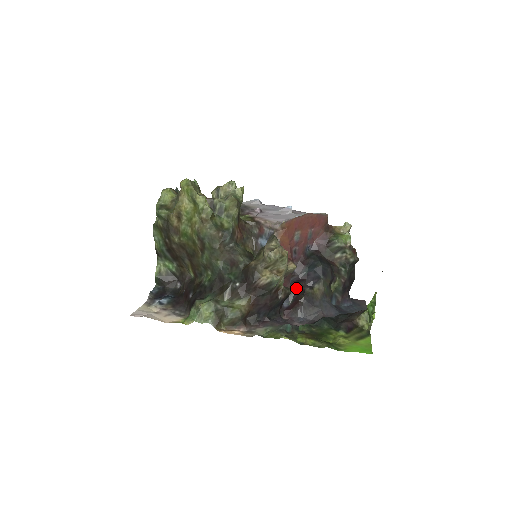
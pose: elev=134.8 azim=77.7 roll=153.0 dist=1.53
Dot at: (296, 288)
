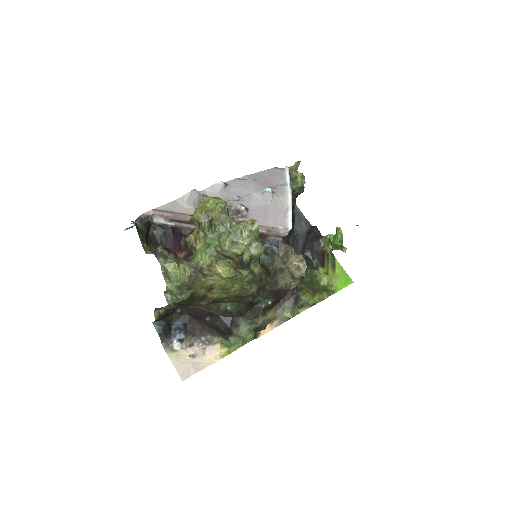
Dot at: occluded
